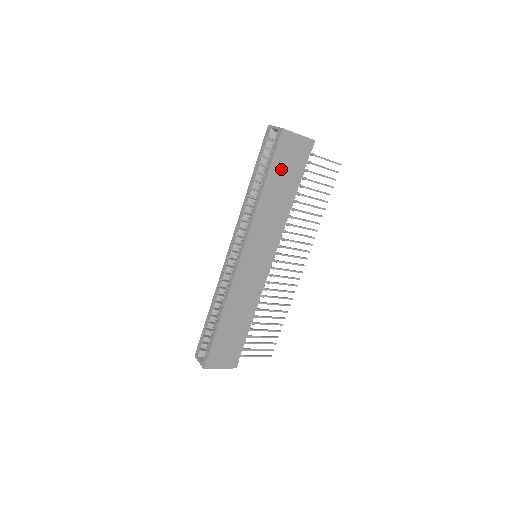
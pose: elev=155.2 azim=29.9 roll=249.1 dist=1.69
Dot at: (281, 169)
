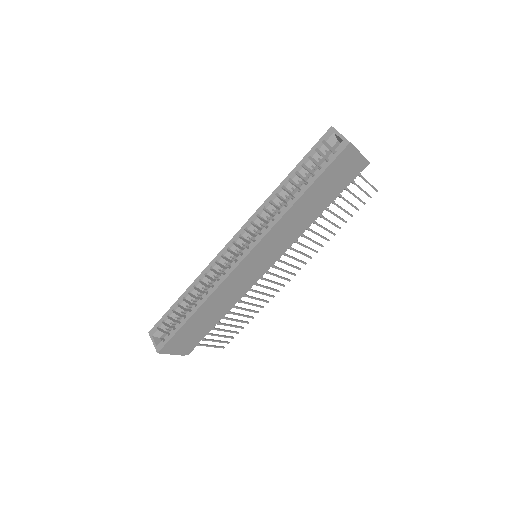
Dot at: (326, 182)
